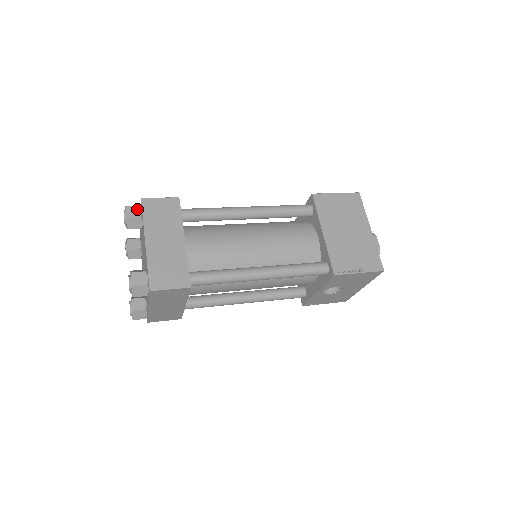
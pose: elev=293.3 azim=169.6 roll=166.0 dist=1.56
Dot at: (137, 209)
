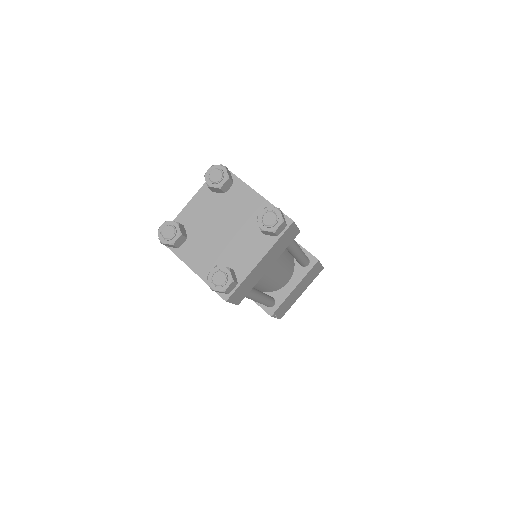
Dot at: (283, 228)
